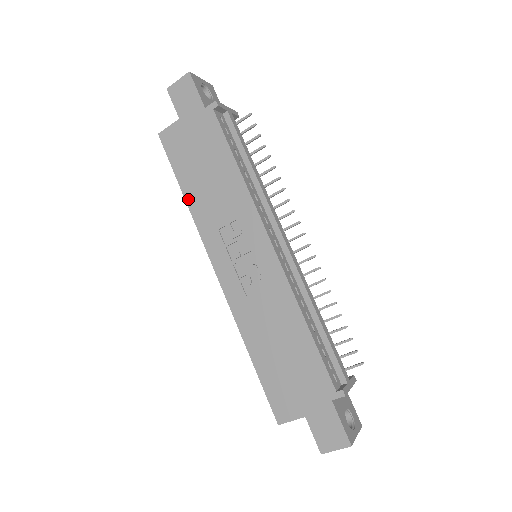
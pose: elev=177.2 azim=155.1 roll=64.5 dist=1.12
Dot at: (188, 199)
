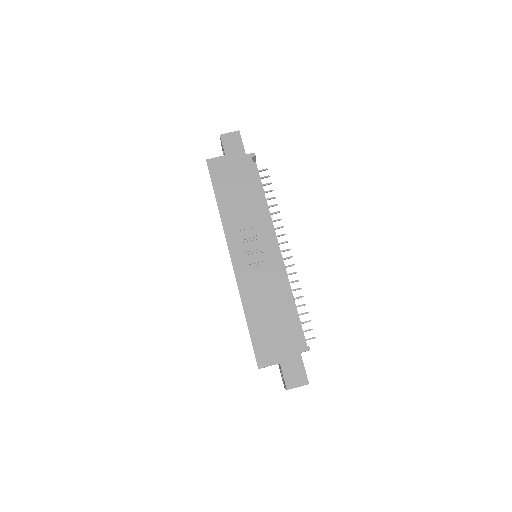
Dot at: (220, 206)
